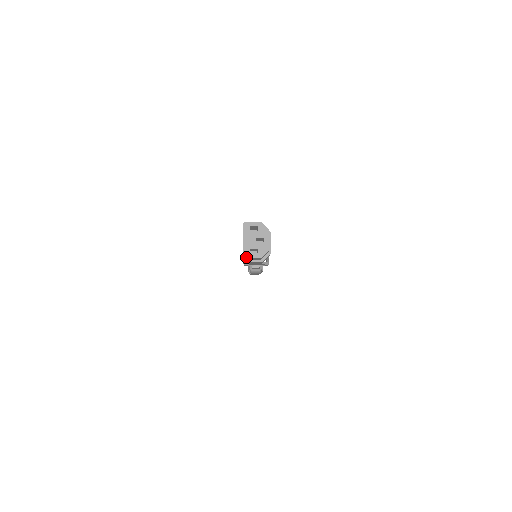
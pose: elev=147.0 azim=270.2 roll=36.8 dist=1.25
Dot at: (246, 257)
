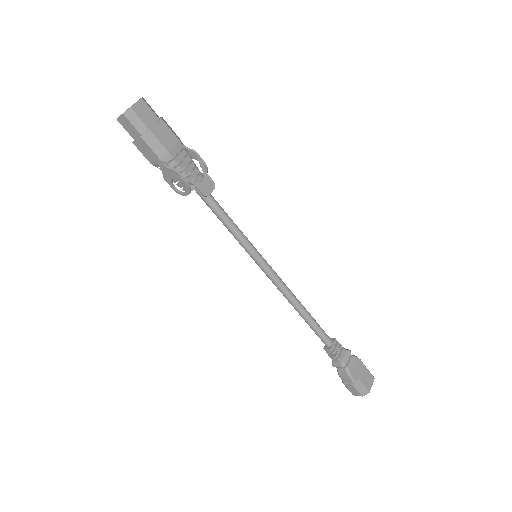
Dot at: (117, 118)
